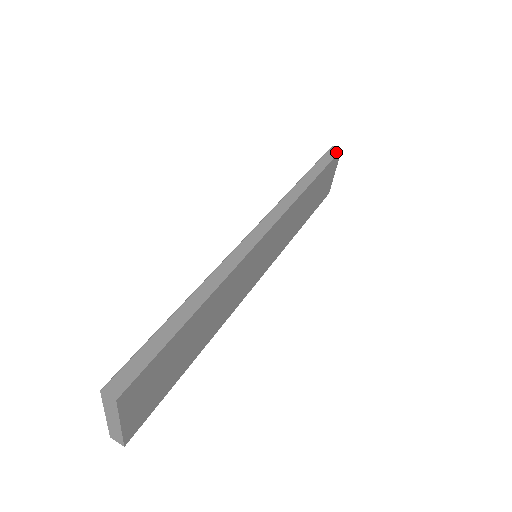
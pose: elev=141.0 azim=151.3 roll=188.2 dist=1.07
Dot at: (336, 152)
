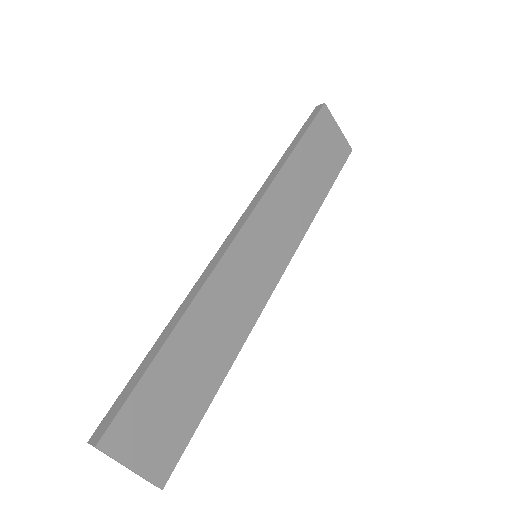
Dot at: (318, 110)
